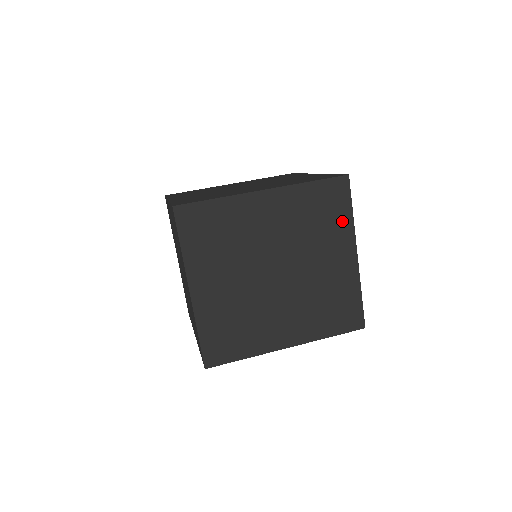
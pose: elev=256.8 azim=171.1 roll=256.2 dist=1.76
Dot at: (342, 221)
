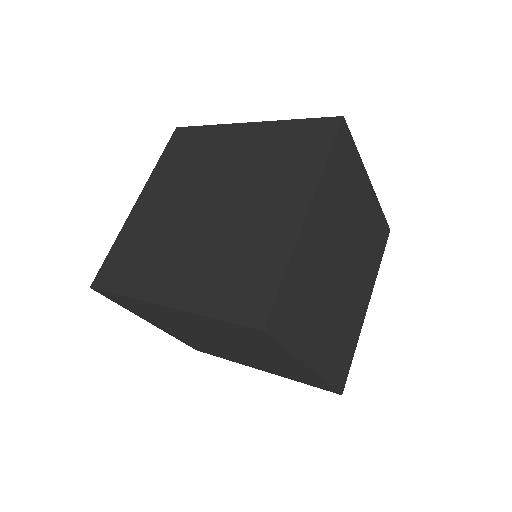
Dot at: (276, 349)
